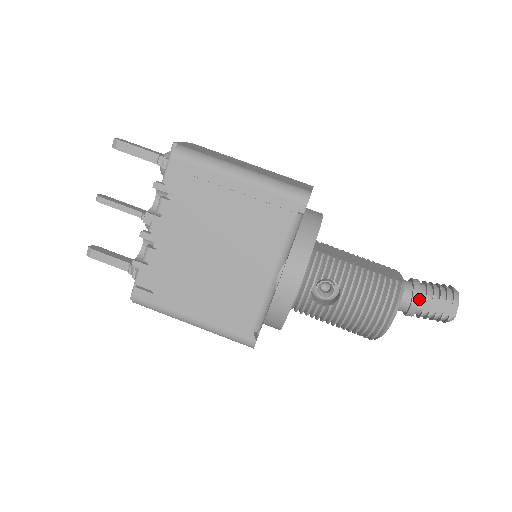
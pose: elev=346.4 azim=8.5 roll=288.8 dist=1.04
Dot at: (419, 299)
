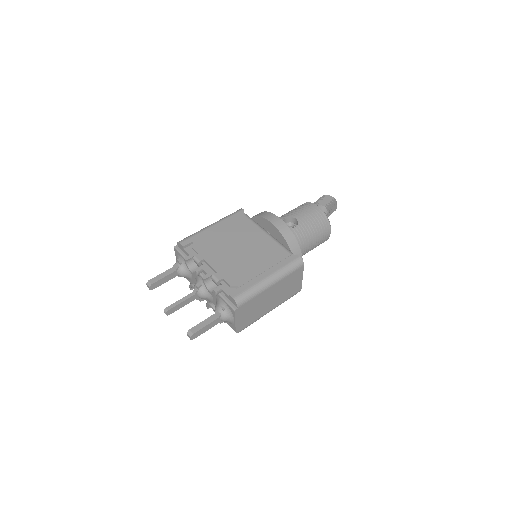
Dot at: (318, 205)
